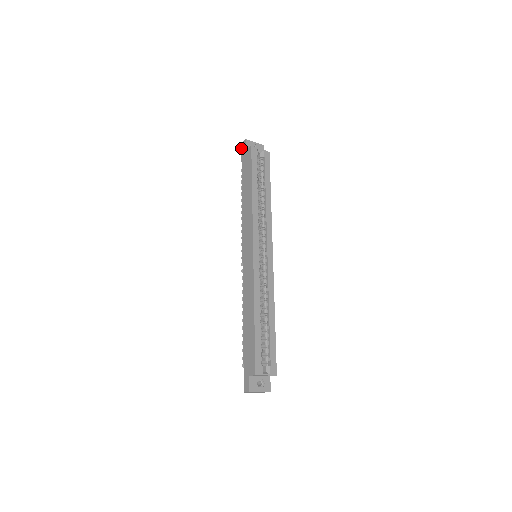
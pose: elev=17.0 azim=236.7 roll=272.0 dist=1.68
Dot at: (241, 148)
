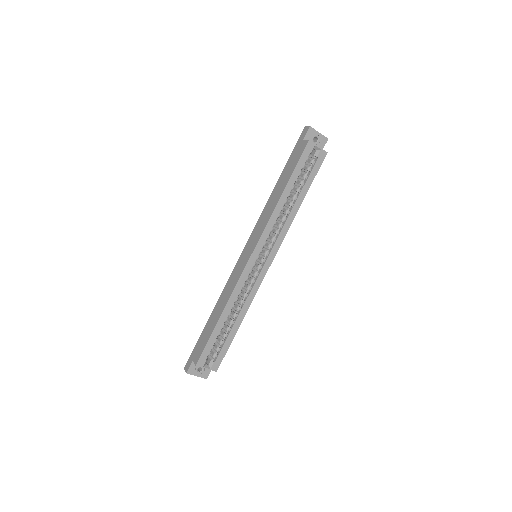
Dot at: (302, 132)
